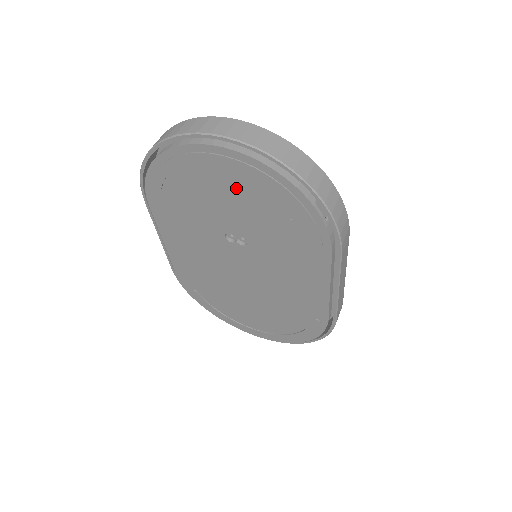
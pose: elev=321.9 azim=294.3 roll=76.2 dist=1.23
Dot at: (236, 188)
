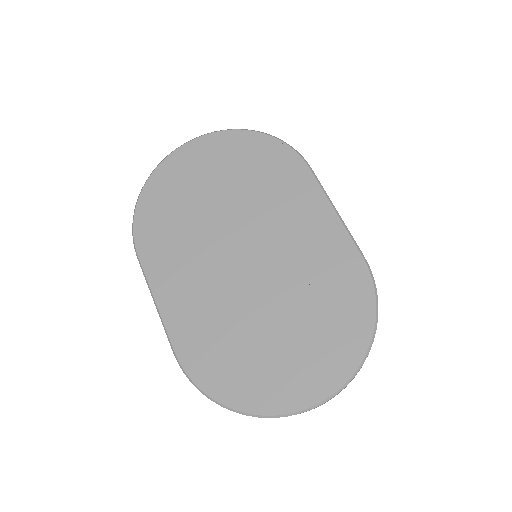
Dot at: occluded
